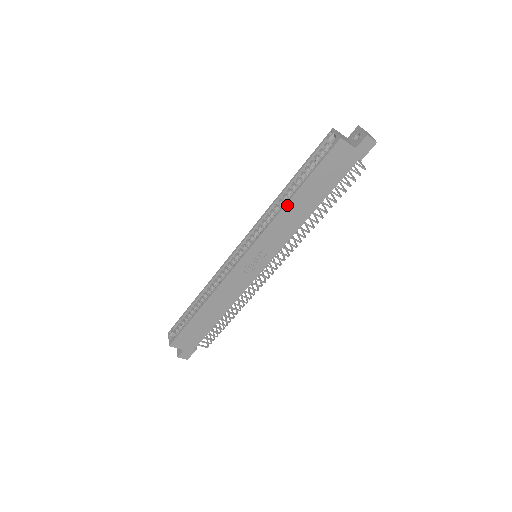
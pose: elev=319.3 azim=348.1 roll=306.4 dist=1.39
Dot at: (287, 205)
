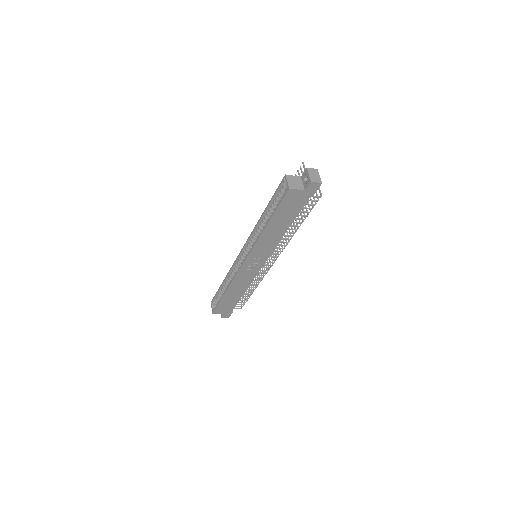
Dot at: (264, 231)
